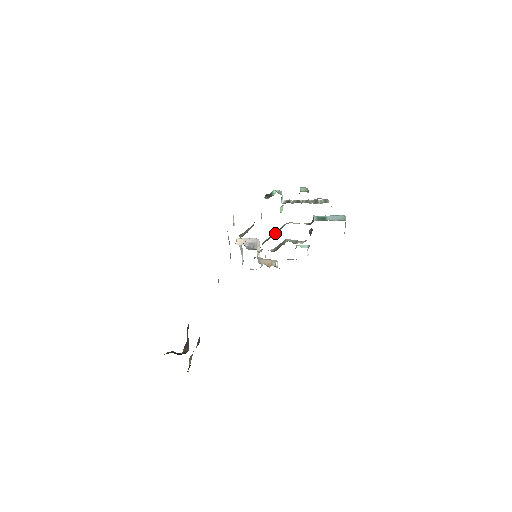
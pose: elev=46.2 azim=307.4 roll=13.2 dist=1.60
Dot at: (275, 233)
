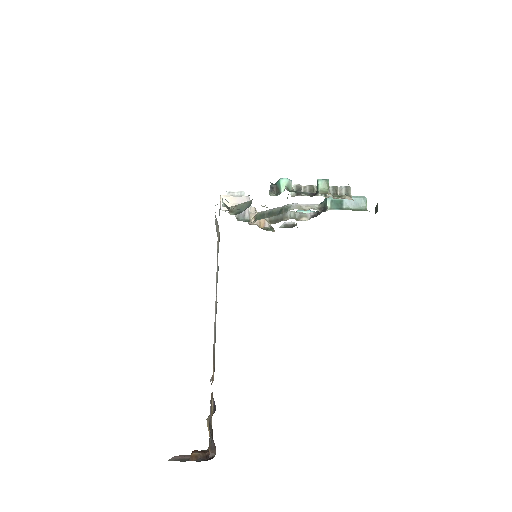
Dot at: (276, 212)
